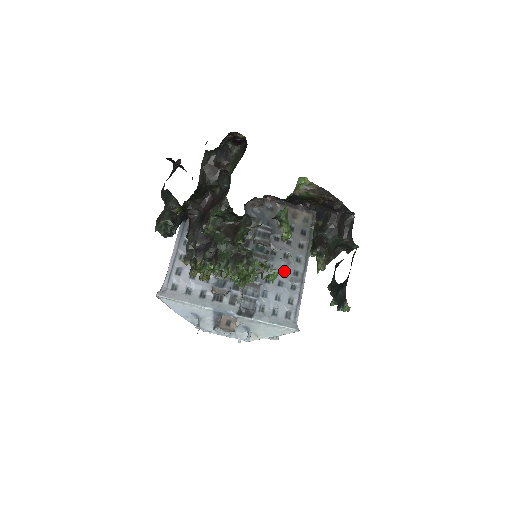
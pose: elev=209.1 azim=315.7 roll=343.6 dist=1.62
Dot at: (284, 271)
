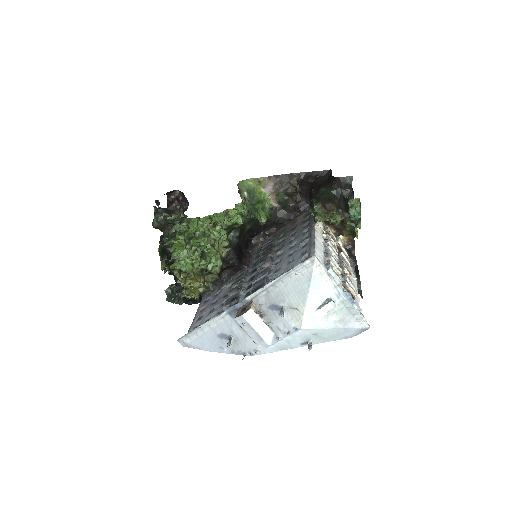
Dot at: (233, 212)
